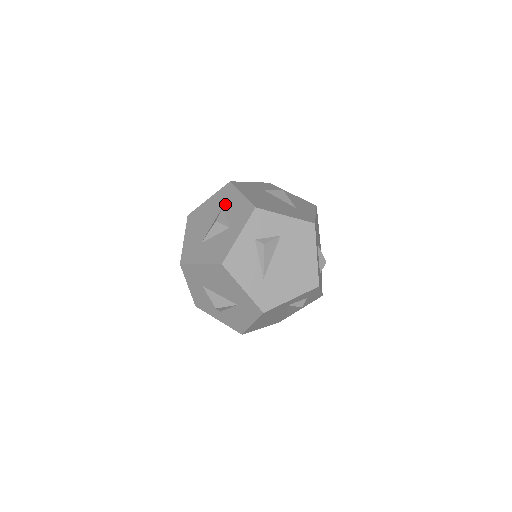
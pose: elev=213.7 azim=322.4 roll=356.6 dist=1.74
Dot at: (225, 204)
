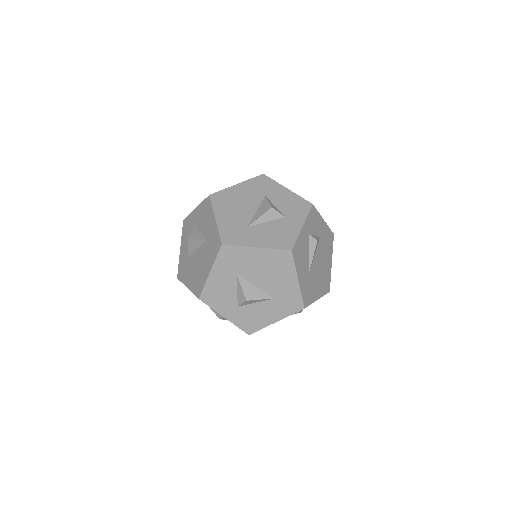
Dot at: (267, 194)
